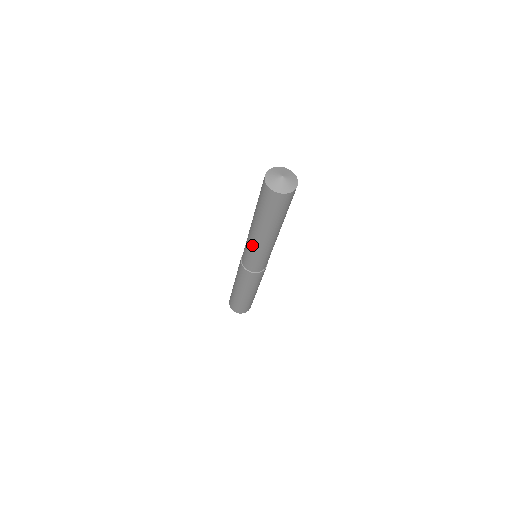
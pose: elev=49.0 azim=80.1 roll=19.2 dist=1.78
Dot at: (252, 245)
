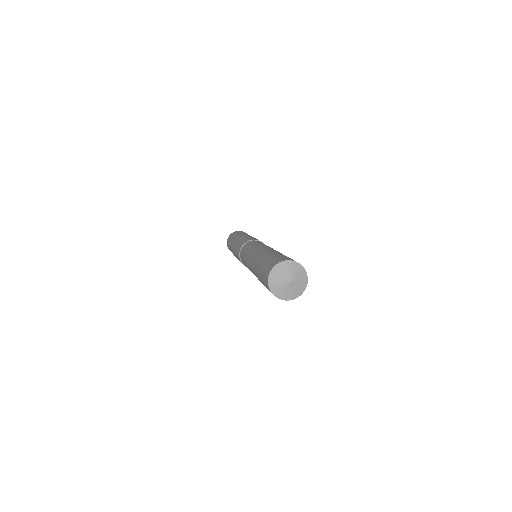
Dot at: (248, 259)
